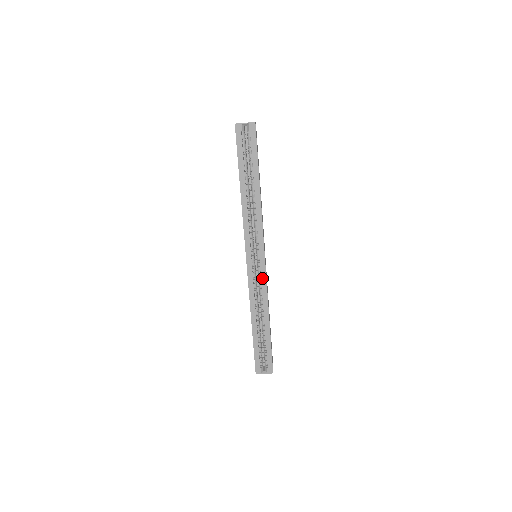
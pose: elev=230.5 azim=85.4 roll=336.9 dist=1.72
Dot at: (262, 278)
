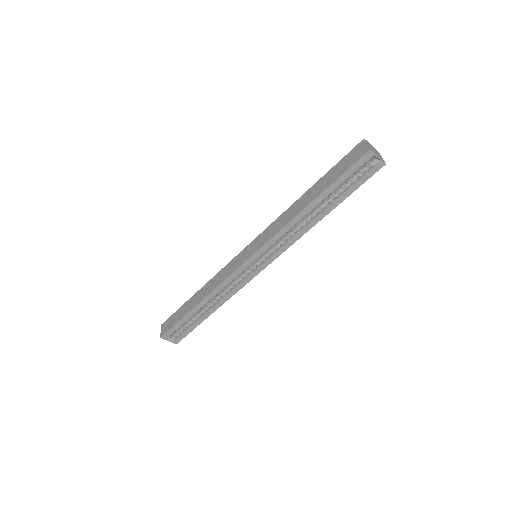
Dot at: (245, 280)
